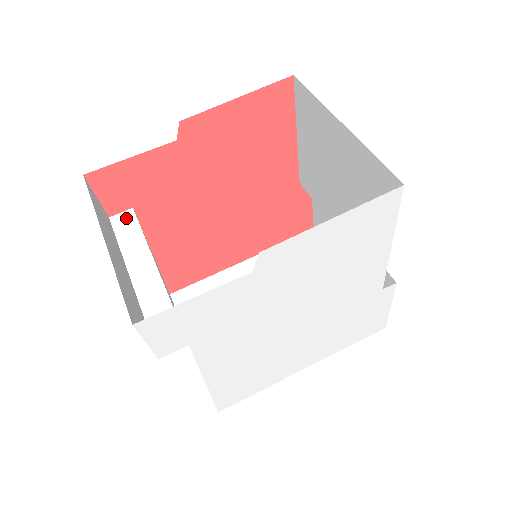
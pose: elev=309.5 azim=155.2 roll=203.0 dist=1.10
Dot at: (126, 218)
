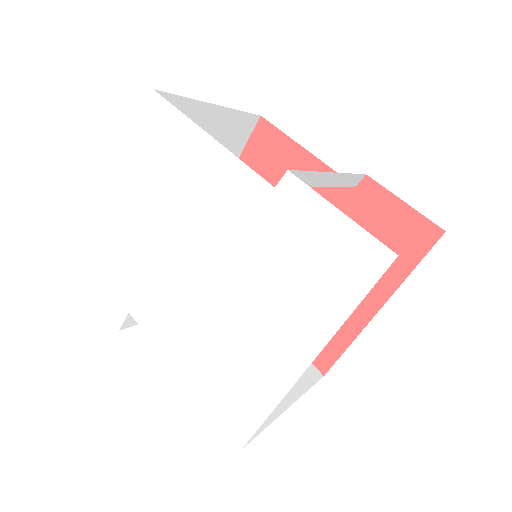
Dot at: occluded
